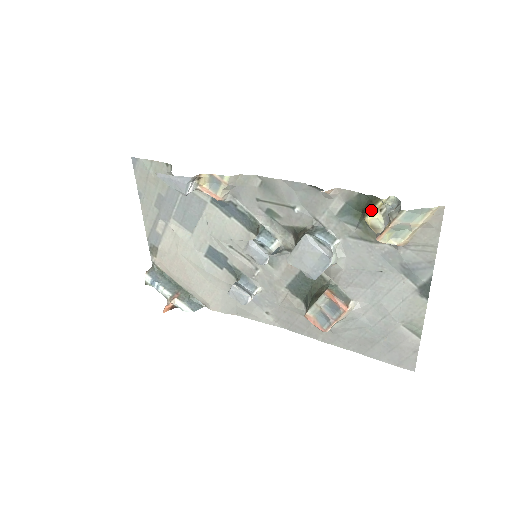
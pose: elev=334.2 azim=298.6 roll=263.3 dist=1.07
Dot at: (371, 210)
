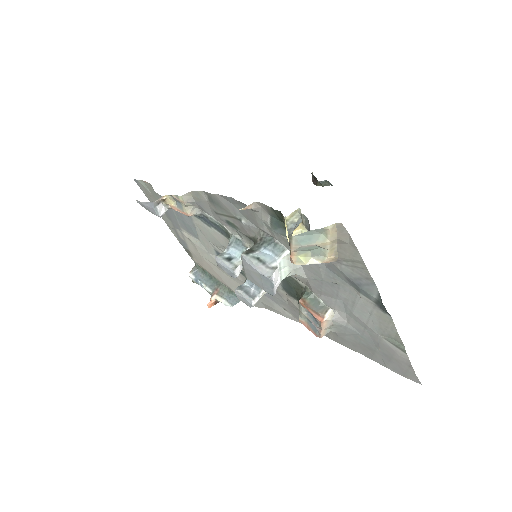
Dot at: (285, 226)
